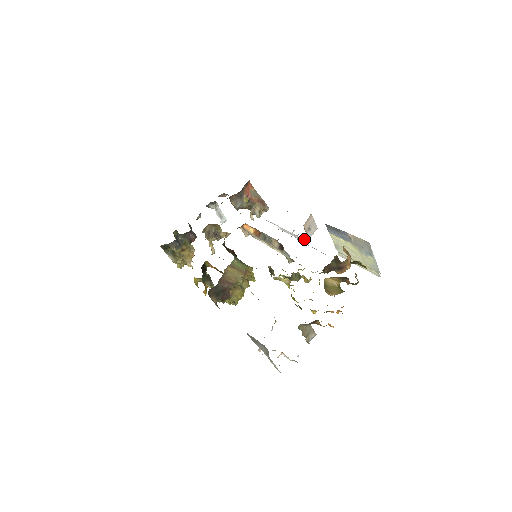
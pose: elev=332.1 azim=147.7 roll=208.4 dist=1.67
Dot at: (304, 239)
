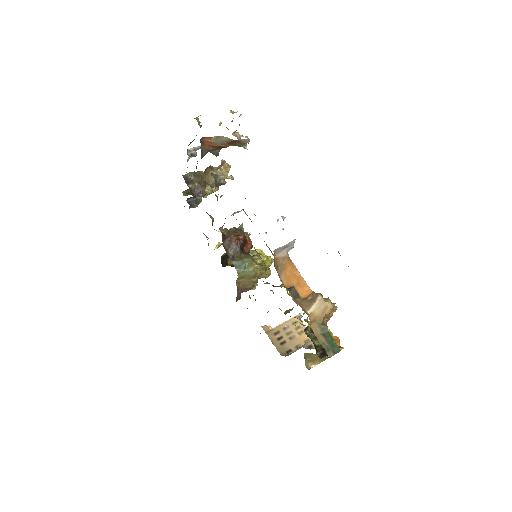
Dot at: (287, 250)
